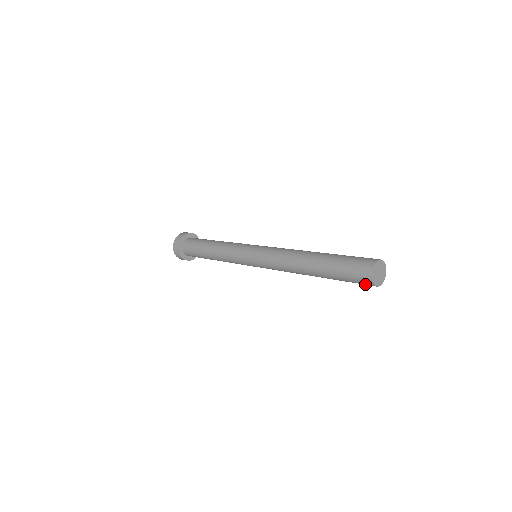
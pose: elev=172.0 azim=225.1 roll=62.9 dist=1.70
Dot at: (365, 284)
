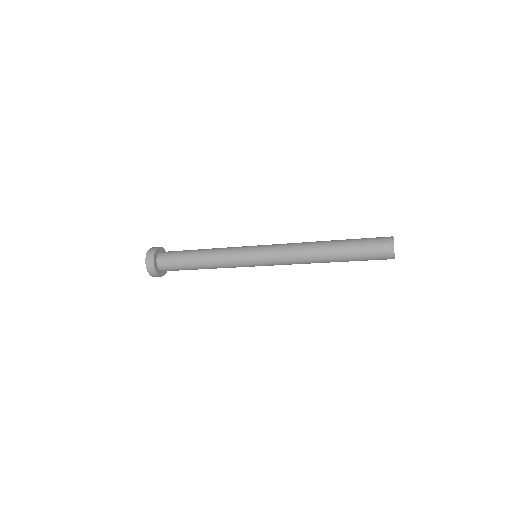
Dot at: (384, 259)
